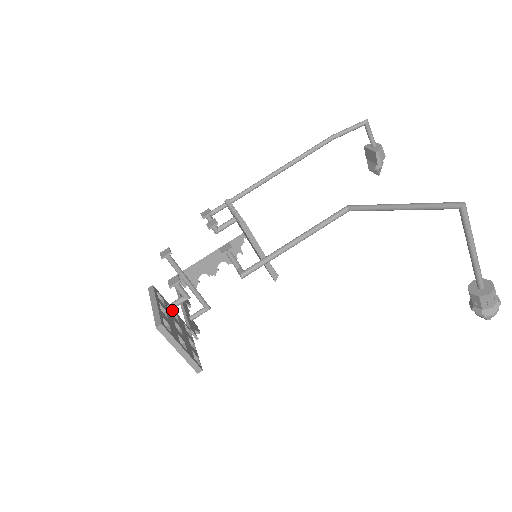
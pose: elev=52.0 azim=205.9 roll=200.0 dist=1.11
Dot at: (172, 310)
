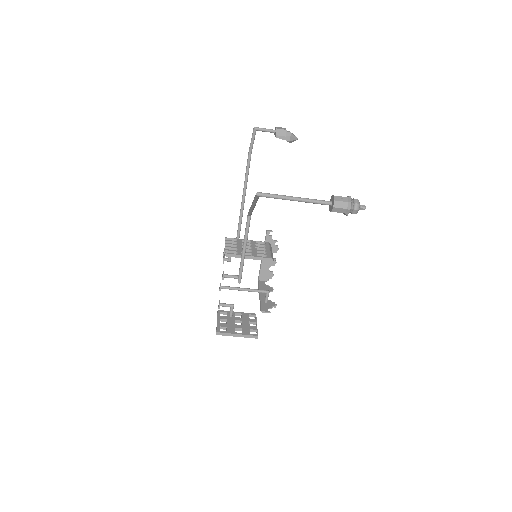
Dot at: (237, 313)
